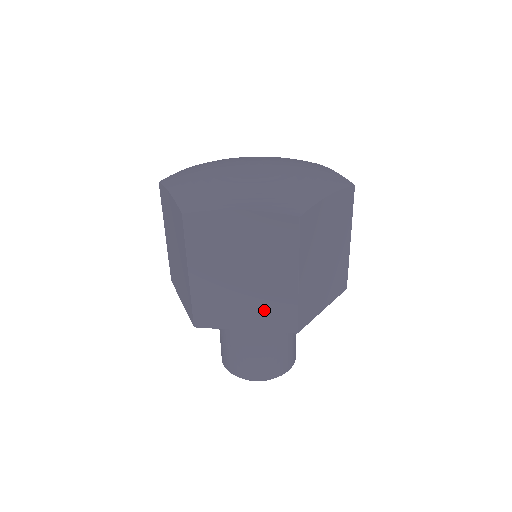
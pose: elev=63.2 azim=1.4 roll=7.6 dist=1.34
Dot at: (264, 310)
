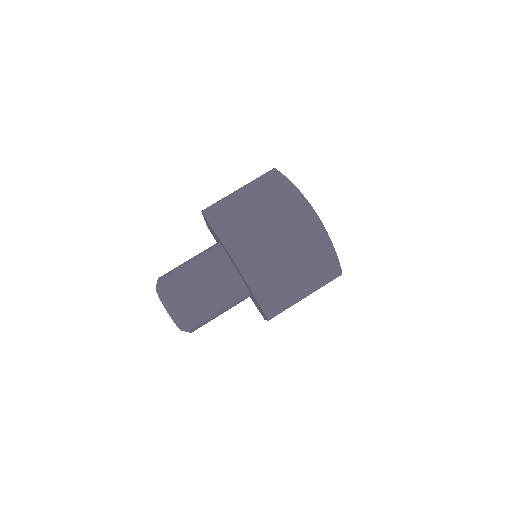
Dot at: (239, 234)
